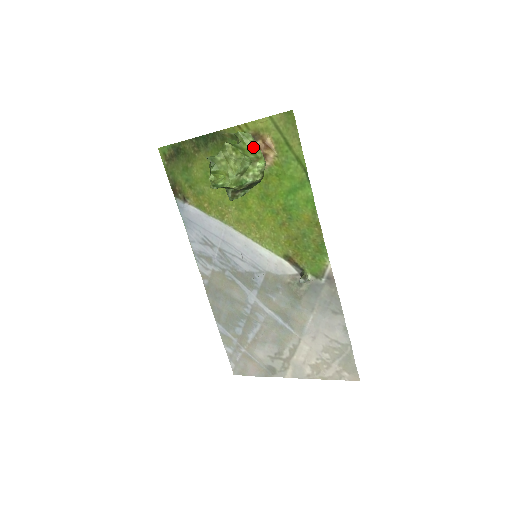
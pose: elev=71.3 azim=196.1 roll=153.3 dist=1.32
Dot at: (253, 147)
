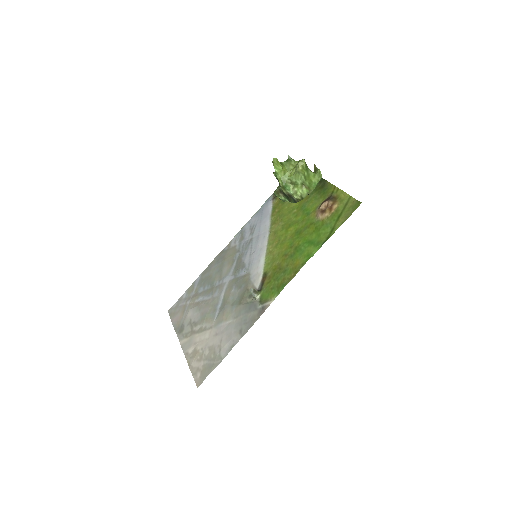
Dot at: (315, 183)
